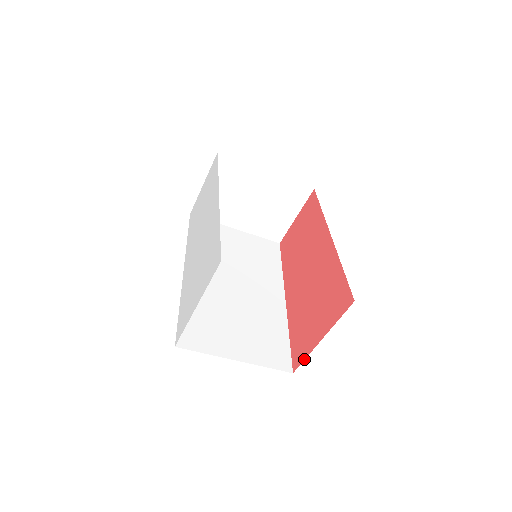
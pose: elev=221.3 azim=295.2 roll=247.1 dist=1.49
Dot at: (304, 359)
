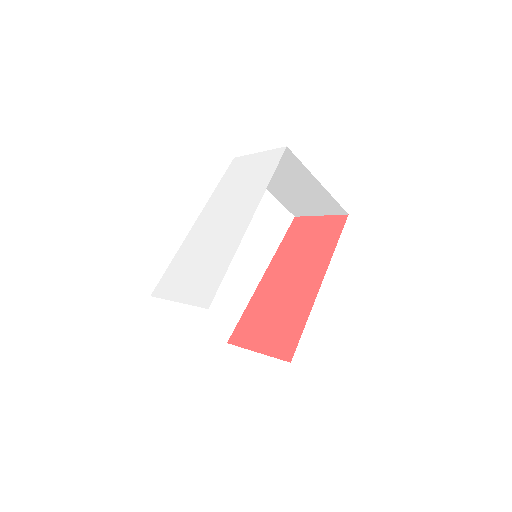
Dot at: (239, 346)
